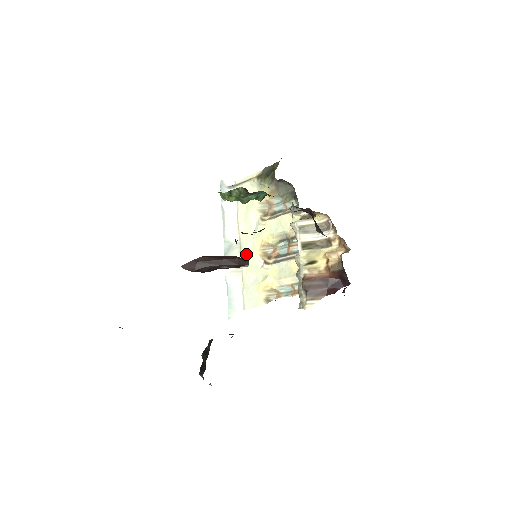
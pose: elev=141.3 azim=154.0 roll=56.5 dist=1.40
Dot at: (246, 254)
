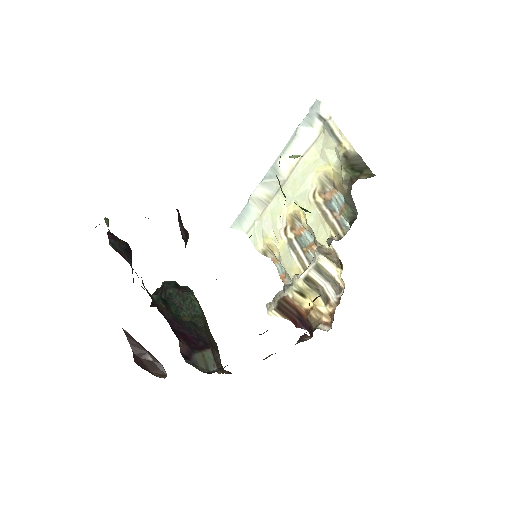
Dot at: (280, 199)
